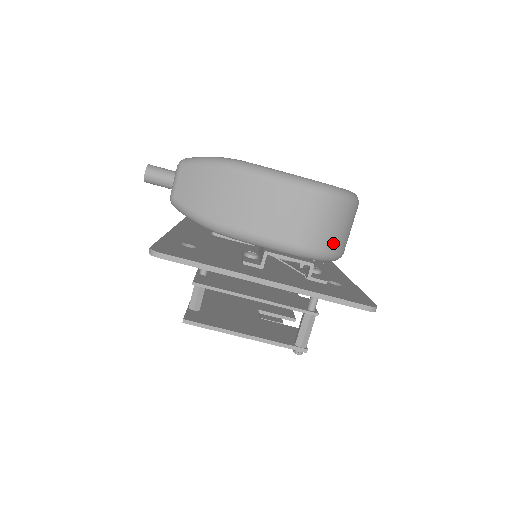
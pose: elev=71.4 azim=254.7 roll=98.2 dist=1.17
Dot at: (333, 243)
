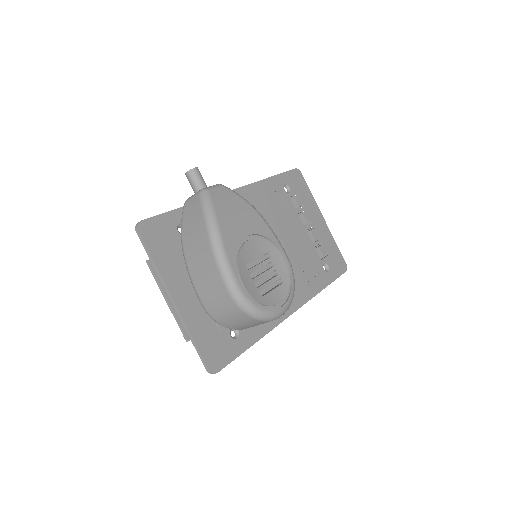
Dot at: (228, 323)
